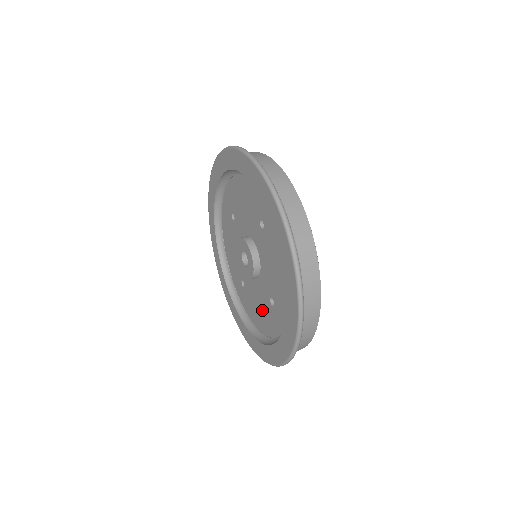
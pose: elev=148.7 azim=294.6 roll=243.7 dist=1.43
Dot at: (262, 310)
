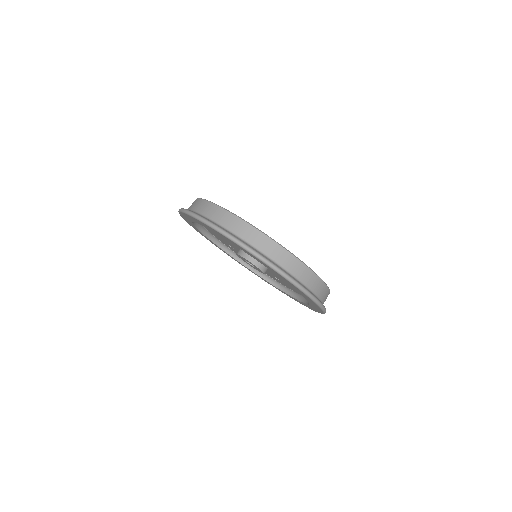
Dot at: occluded
